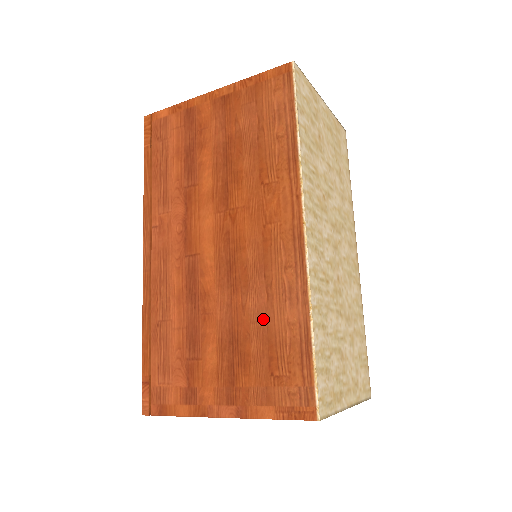
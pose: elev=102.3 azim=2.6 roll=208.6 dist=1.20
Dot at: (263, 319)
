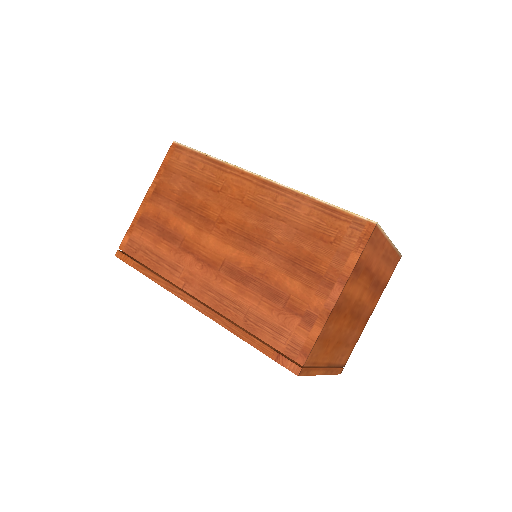
Dot at: (294, 232)
